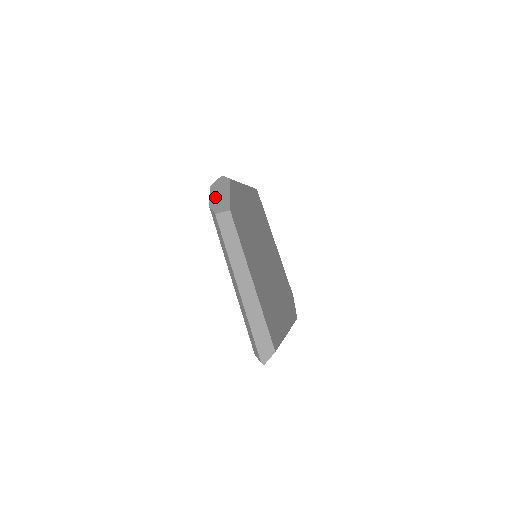
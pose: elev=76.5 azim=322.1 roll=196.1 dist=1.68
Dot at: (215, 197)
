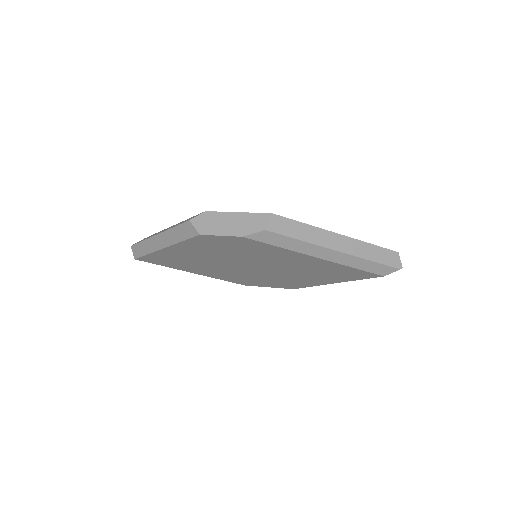
Dot at: (231, 229)
